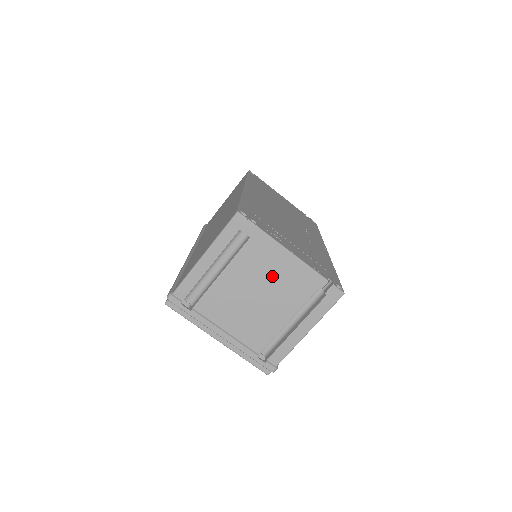
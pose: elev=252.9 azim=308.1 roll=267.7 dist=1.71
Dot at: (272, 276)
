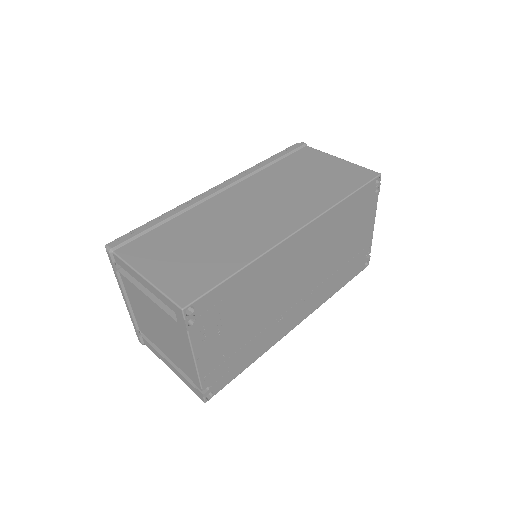
Dot at: (174, 342)
